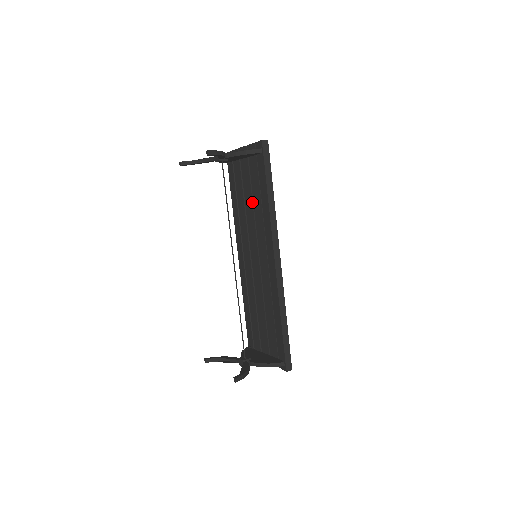
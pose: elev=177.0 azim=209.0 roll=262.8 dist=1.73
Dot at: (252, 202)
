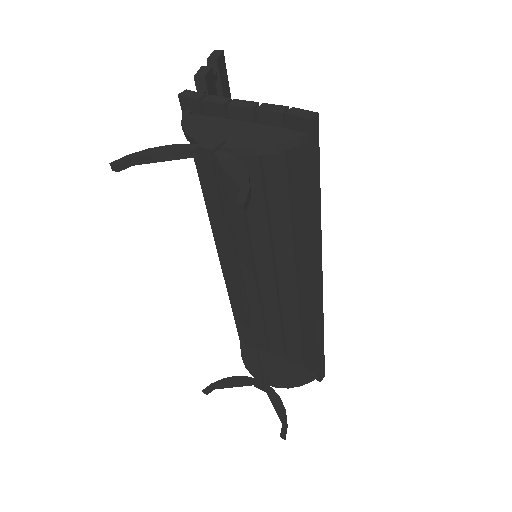
Dot at: (264, 203)
